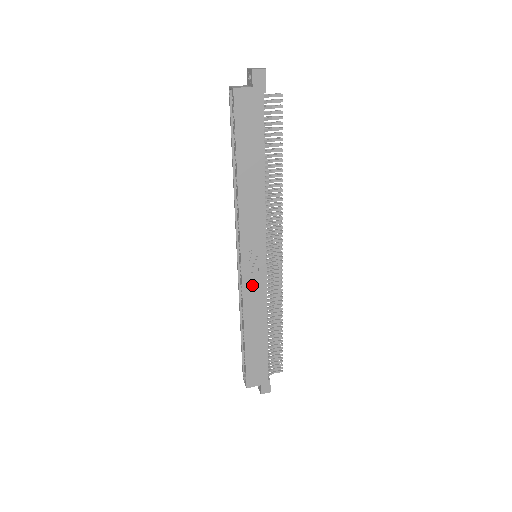
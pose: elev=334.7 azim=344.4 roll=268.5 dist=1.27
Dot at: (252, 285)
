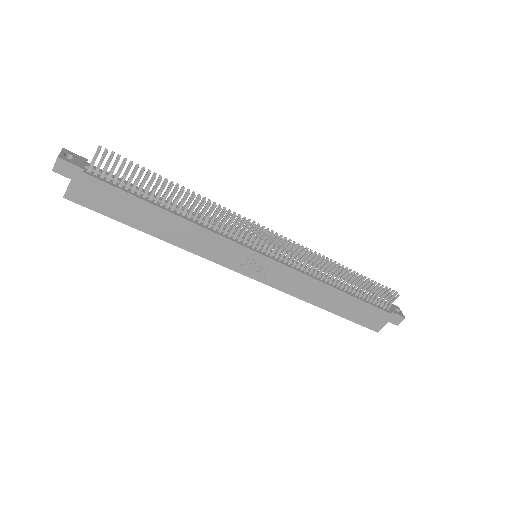
Dot at: (279, 279)
